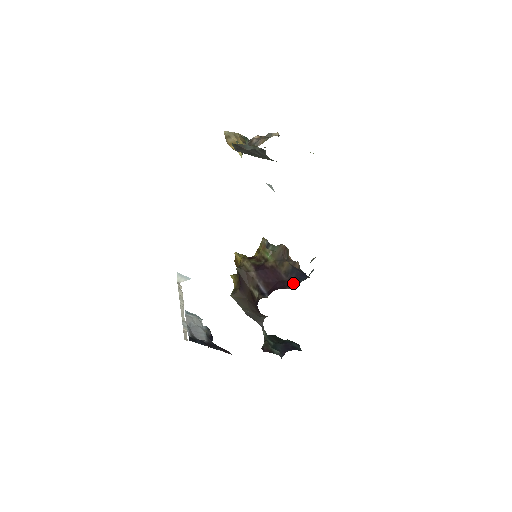
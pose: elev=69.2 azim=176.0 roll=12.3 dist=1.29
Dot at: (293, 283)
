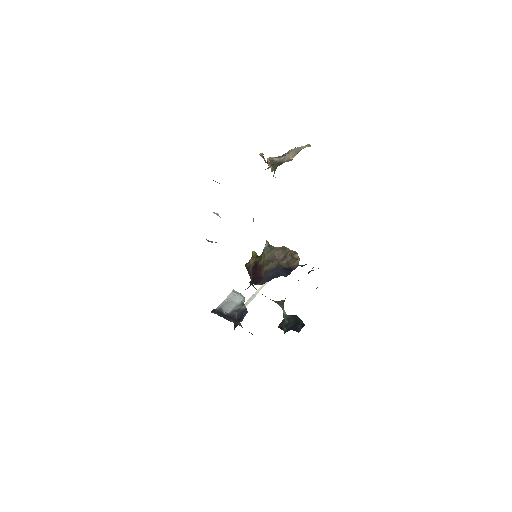
Dot at: (265, 280)
